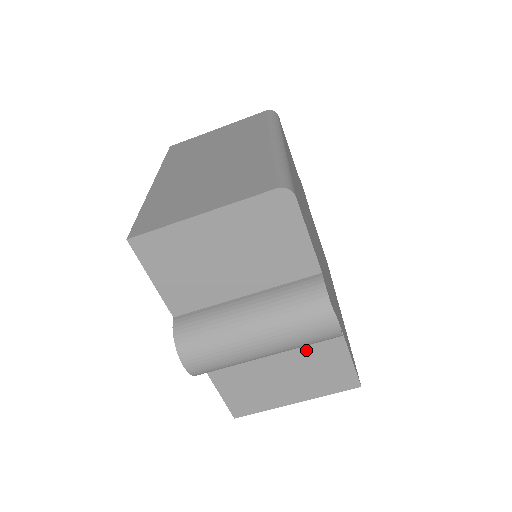
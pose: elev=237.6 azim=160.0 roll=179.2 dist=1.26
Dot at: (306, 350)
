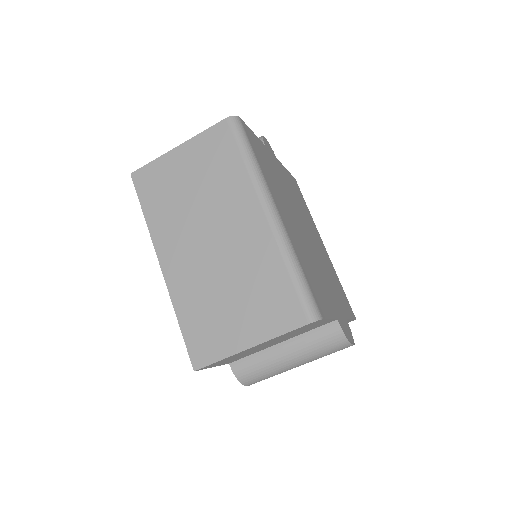
Dot at: occluded
